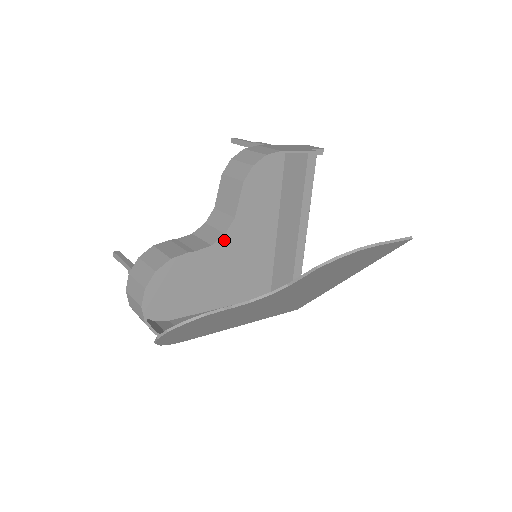
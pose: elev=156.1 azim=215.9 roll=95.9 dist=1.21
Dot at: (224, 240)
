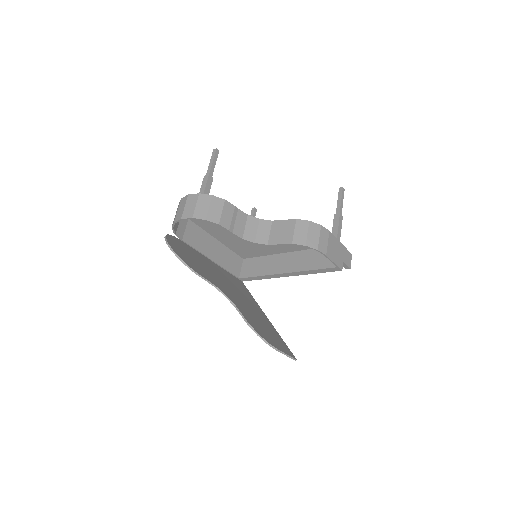
Dot at: occluded
